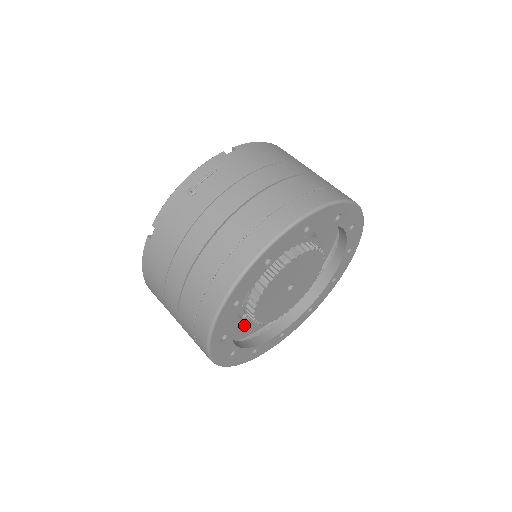
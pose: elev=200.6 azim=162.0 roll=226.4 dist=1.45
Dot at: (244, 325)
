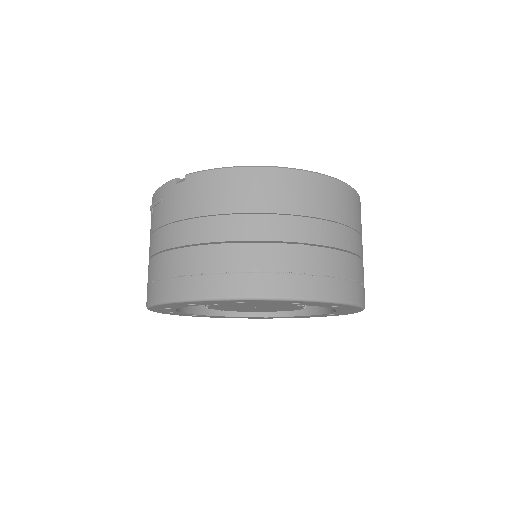
Dot at: occluded
